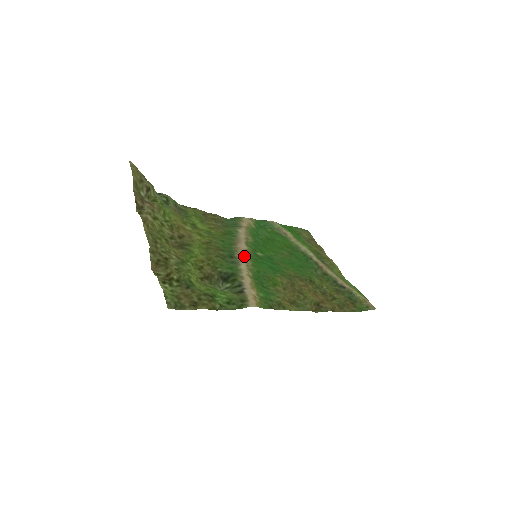
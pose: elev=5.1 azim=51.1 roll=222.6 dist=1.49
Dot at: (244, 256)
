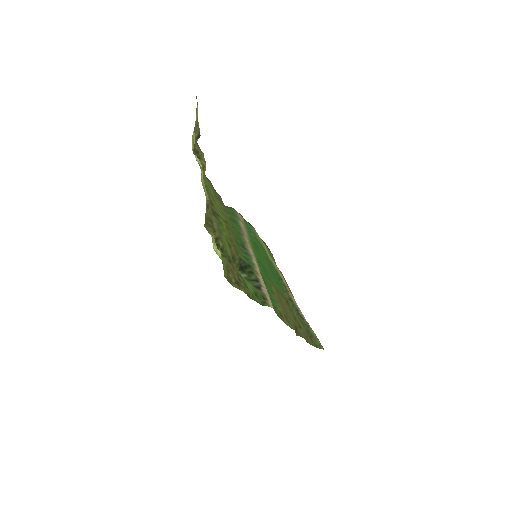
Dot at: (252, 251)
